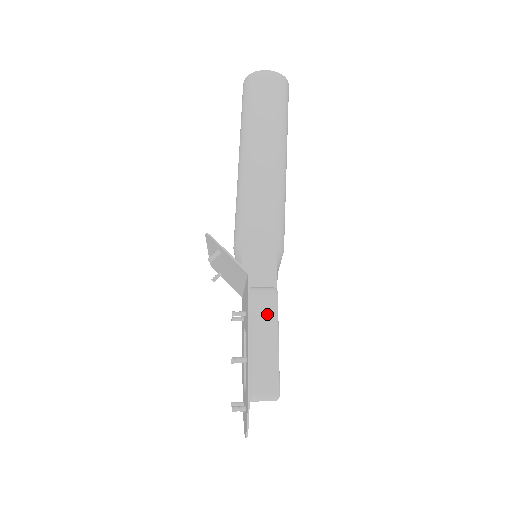
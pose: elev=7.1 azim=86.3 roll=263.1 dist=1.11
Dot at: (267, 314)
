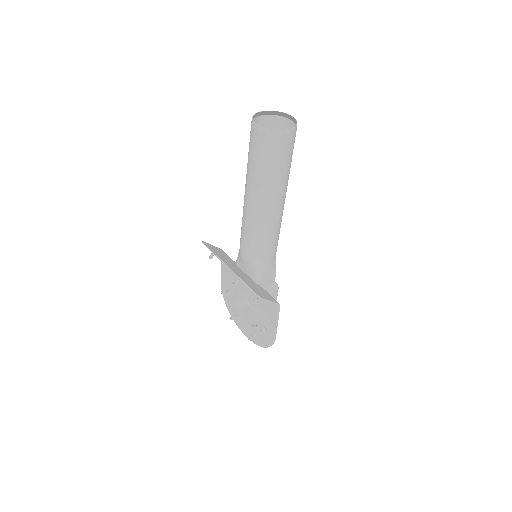
Dot at: occluded
